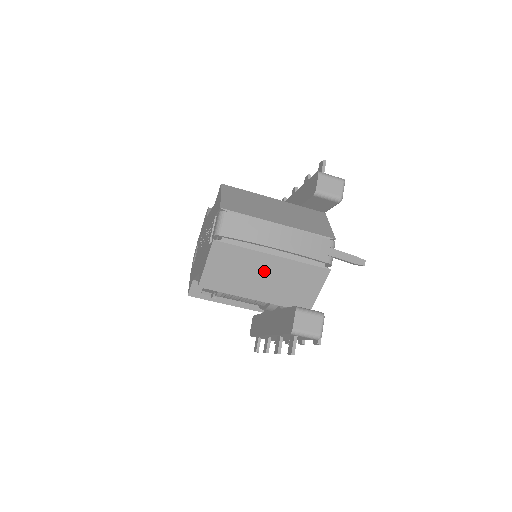
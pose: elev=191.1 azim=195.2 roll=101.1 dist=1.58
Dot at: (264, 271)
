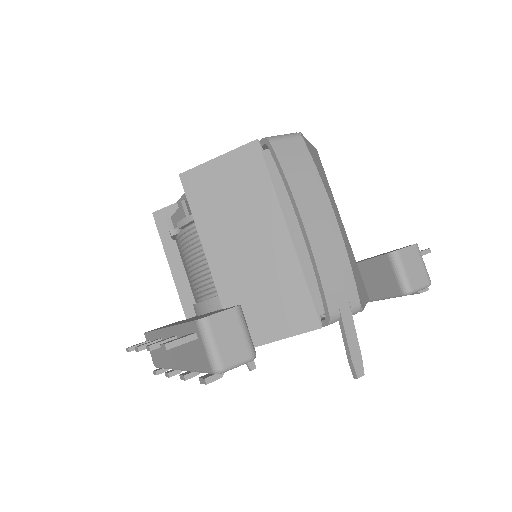
Dot at: (257, 238)
